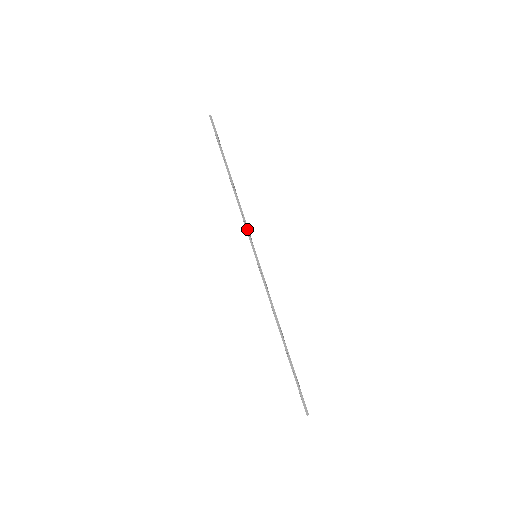
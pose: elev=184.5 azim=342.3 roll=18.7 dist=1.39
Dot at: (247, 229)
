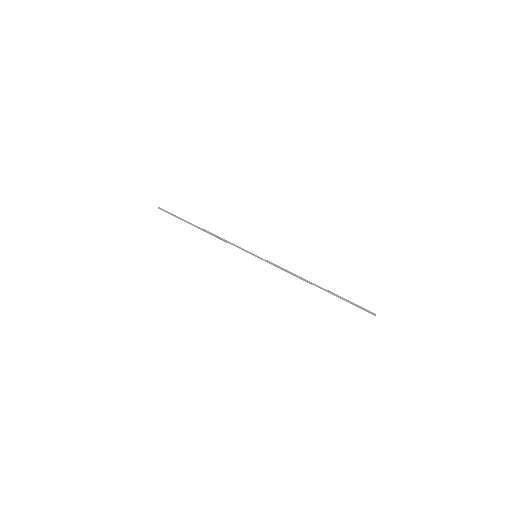
Dot at: (237, 246)
